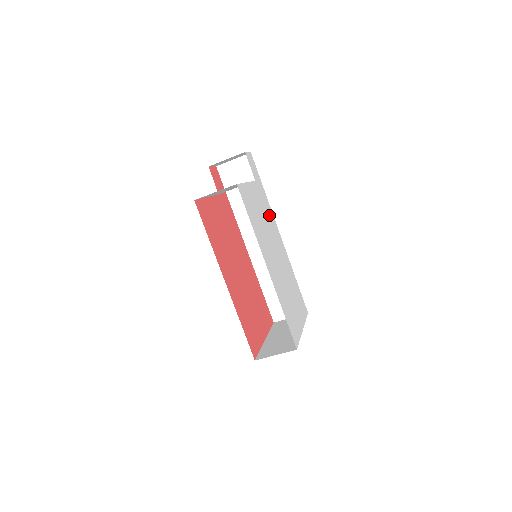
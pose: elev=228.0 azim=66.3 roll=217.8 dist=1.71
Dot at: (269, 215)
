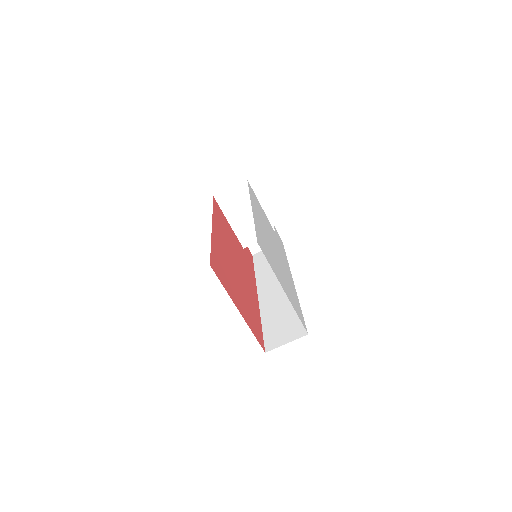
Dot at: occluded
